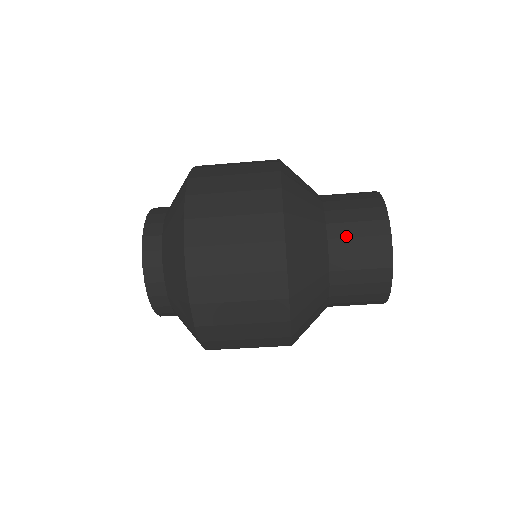
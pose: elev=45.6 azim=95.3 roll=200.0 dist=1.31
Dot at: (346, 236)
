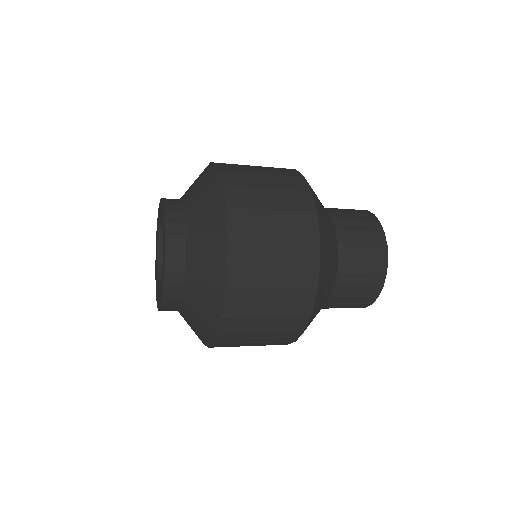
Dot at: occluded
